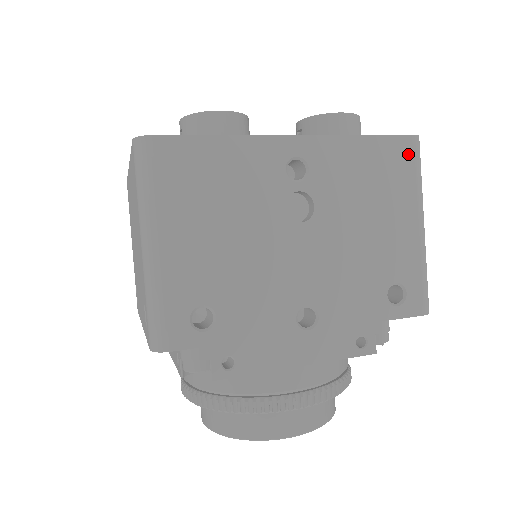
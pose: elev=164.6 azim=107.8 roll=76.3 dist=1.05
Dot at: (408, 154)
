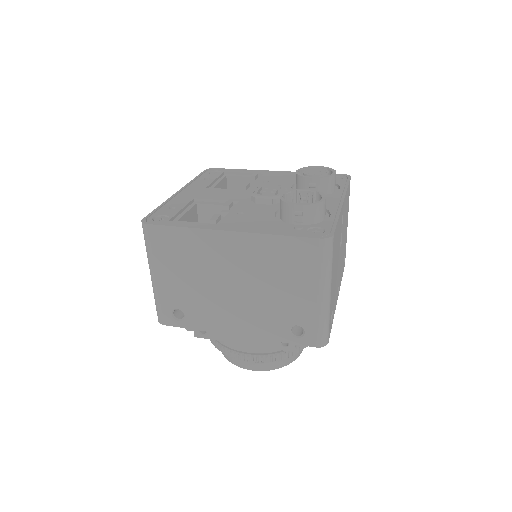
Dot at: occluded
